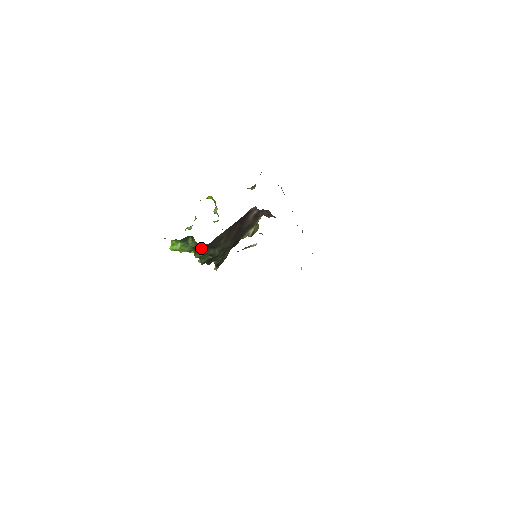
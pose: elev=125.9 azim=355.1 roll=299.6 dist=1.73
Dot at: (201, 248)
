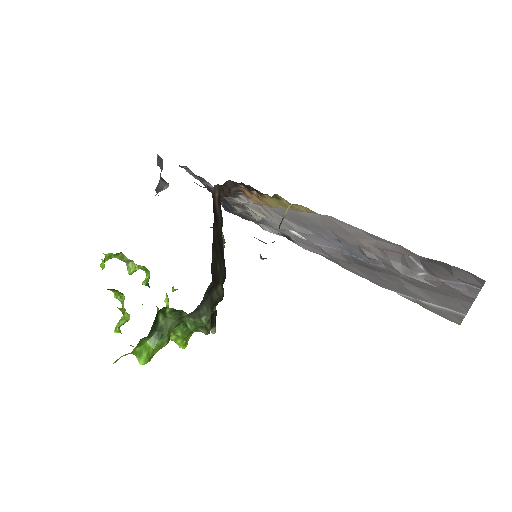
Dot at: (202, 303)
